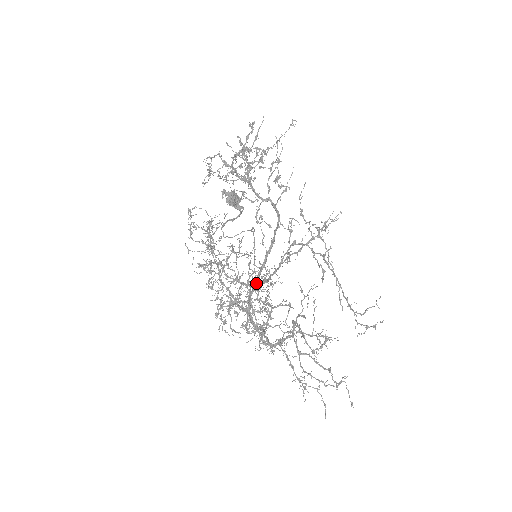
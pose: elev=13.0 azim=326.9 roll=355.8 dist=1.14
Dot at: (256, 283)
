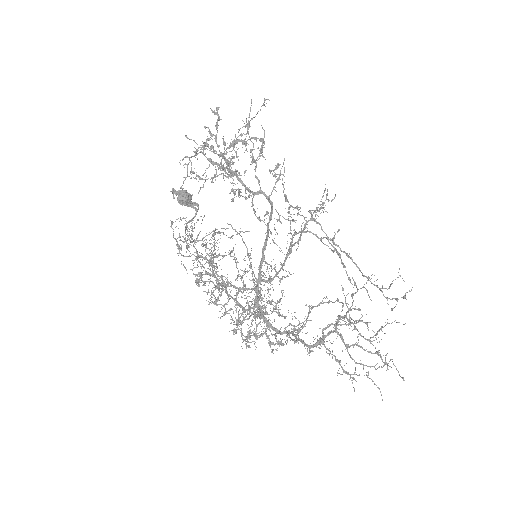
Dot at: occluded
